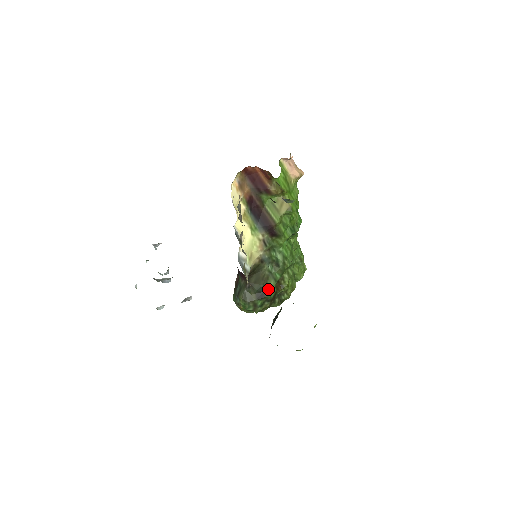
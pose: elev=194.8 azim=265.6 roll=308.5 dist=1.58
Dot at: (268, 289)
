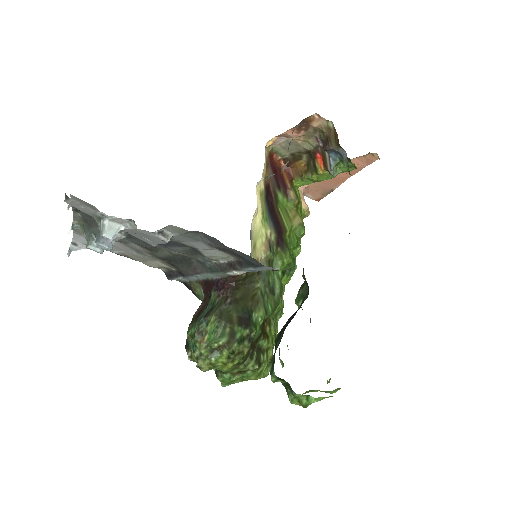
Dot at: (255, 319)
